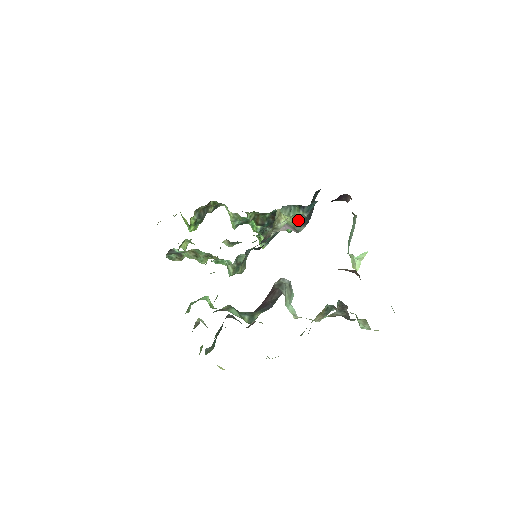
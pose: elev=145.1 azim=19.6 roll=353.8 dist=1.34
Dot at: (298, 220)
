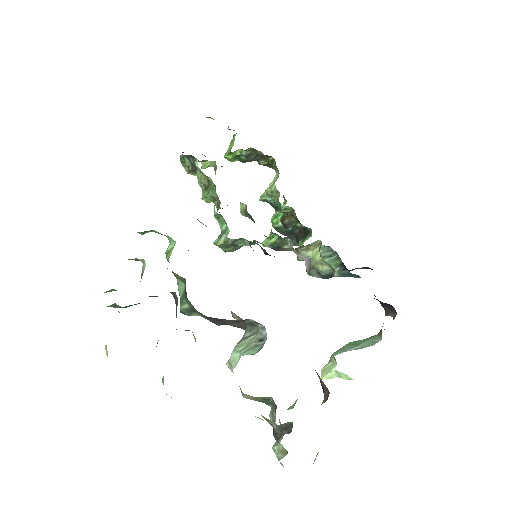
Dot at: (324, 269)
